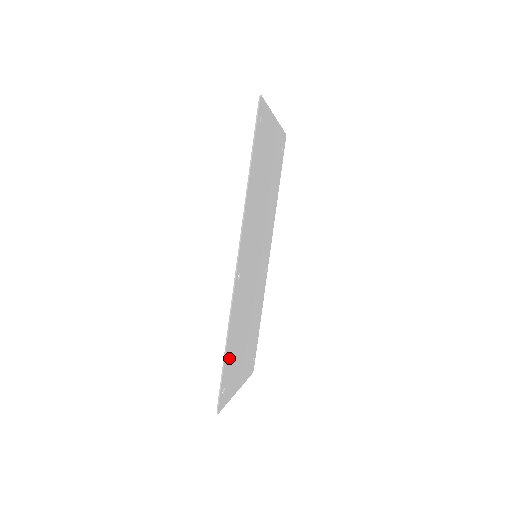
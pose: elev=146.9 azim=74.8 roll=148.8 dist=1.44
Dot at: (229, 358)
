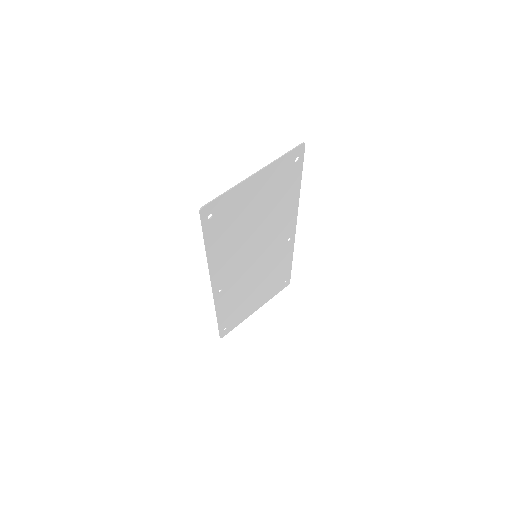
Dot at: (227, 317)
